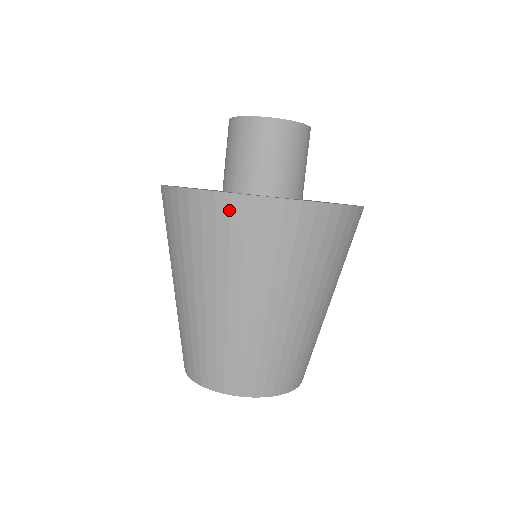
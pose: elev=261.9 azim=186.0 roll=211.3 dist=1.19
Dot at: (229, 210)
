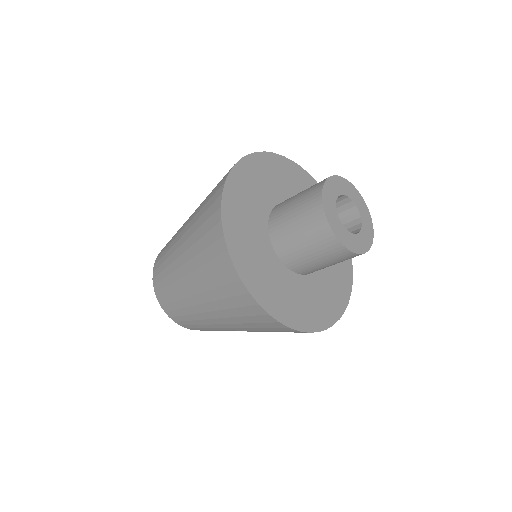
Dot at: (279, 327)
